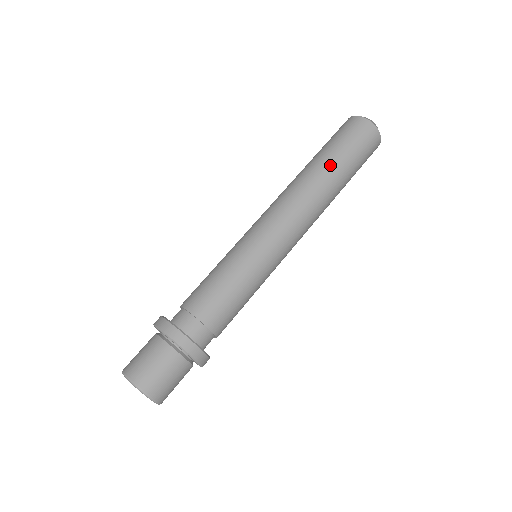
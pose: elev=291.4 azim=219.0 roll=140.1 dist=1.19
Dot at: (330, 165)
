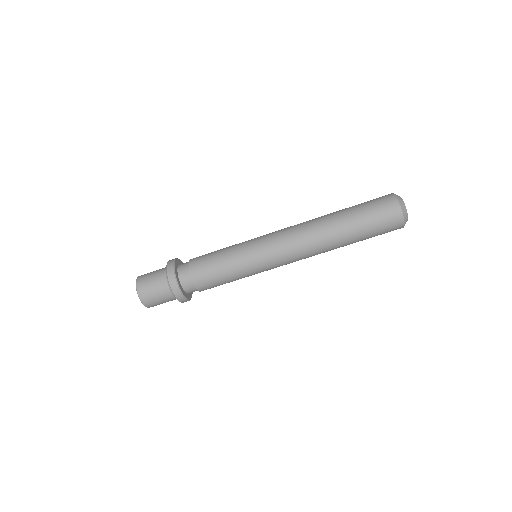
Dot at: (348, 243)
